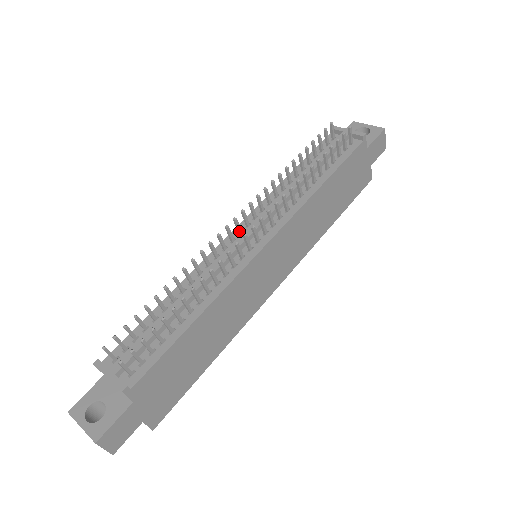
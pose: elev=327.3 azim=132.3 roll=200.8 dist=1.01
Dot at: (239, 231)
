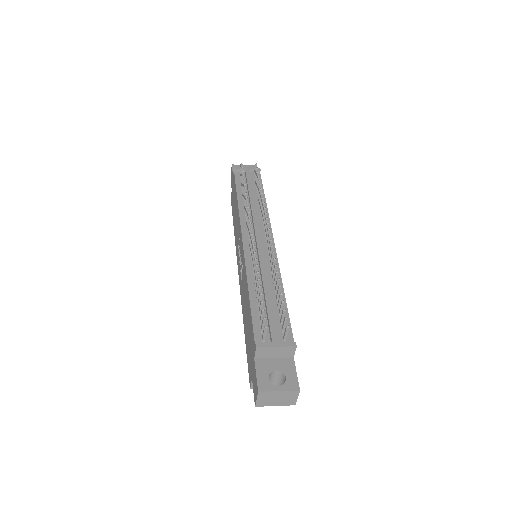
Dot at: occluded
